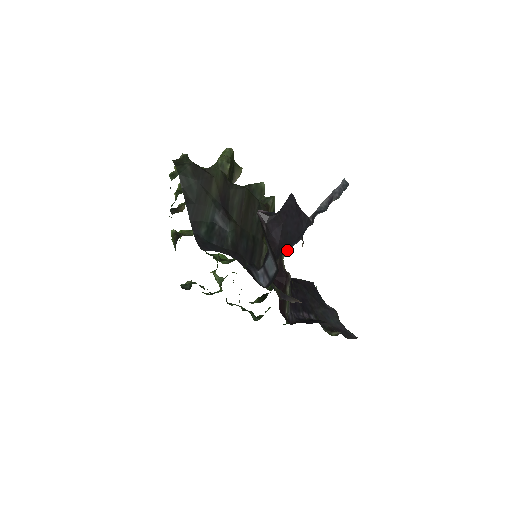
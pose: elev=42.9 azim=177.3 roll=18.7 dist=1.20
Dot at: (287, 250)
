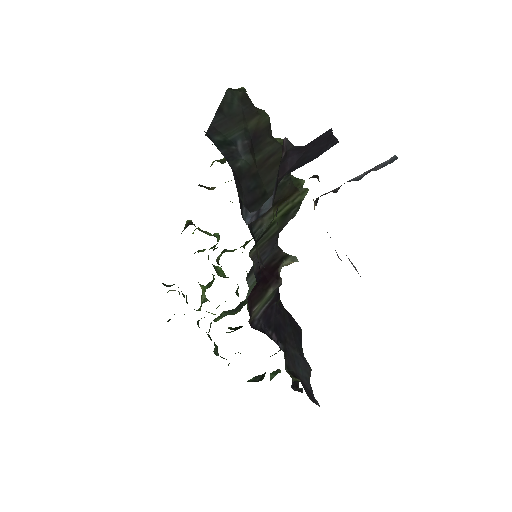
Dot at: (295, 169)
